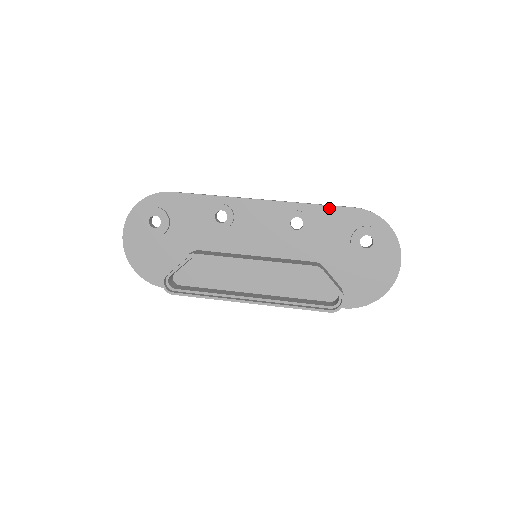
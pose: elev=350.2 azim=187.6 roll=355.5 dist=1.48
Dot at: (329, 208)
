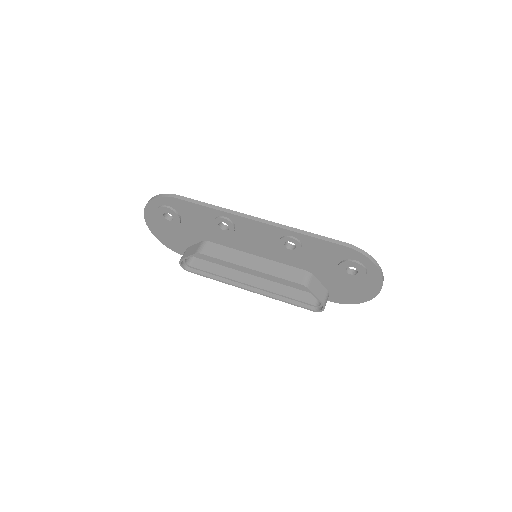
Dot at: (320, 241)
